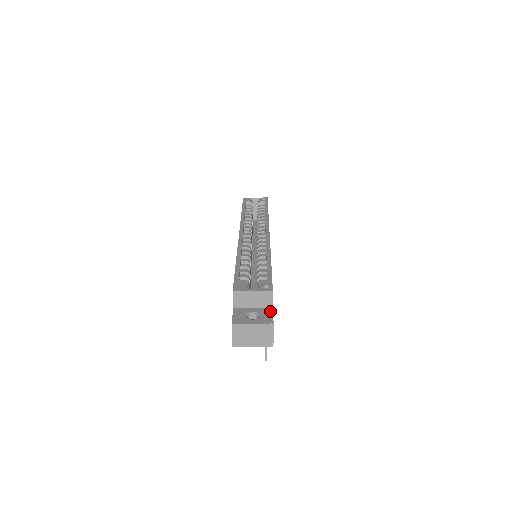
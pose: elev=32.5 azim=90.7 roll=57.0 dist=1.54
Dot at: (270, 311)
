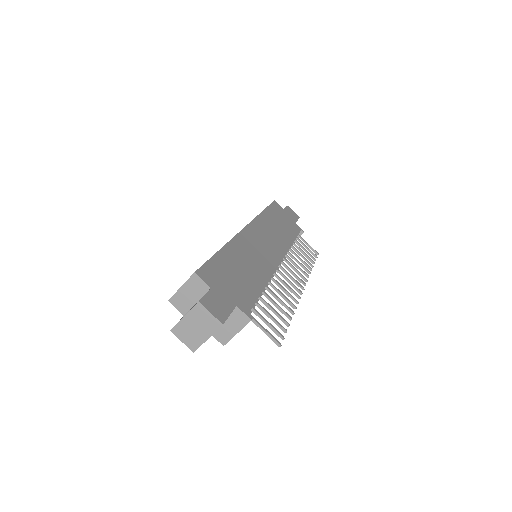
Dot at: (206, 293)
